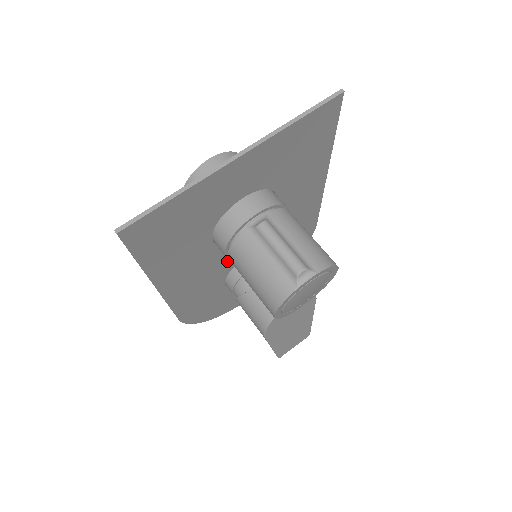
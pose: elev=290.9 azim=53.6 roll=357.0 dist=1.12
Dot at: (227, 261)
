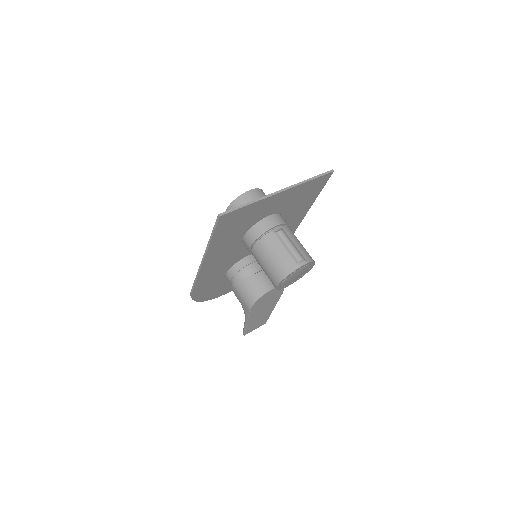
Dot at: (238, 256)
